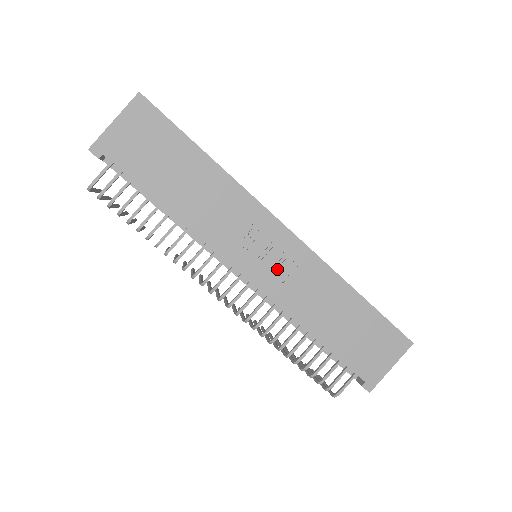
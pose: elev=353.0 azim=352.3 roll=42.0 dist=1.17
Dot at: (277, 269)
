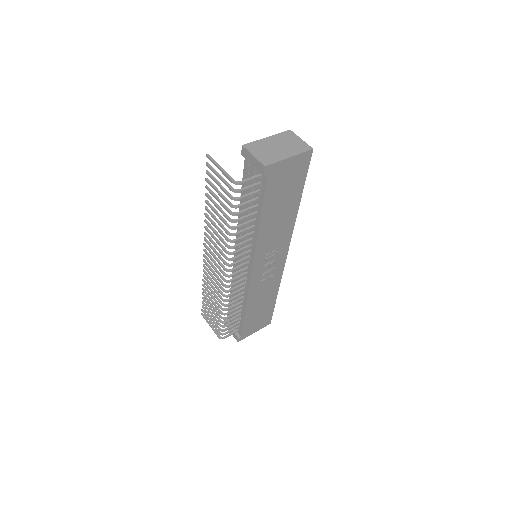
Dot at: (265, 274)
